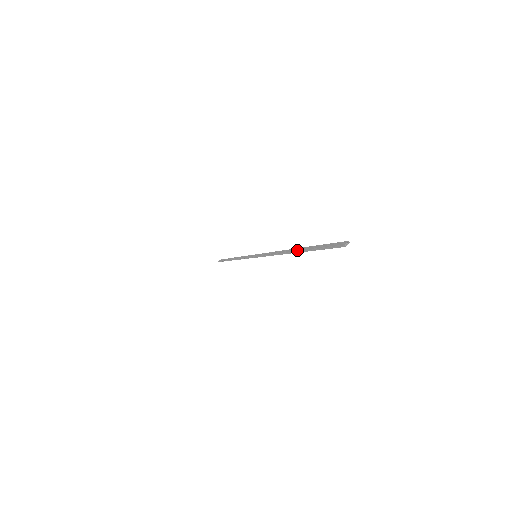
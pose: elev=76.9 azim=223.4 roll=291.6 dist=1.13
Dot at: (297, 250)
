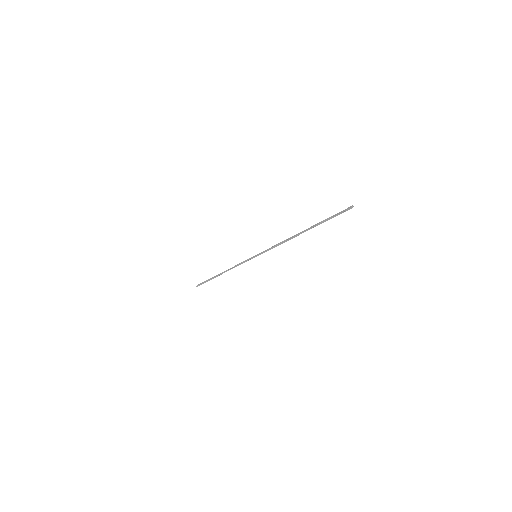
Dot at: (307, 229)
